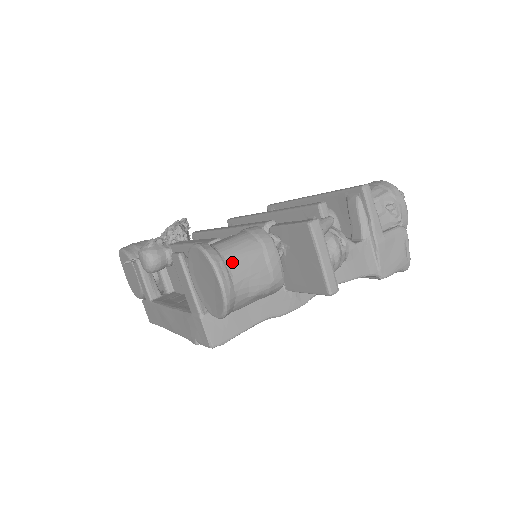
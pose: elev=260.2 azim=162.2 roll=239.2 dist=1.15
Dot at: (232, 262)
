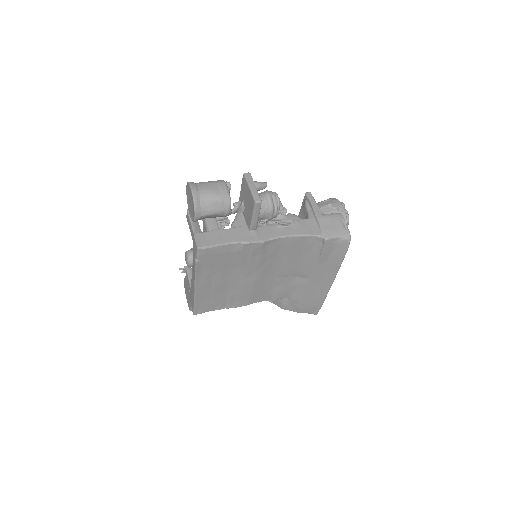
Dot at: (200, 184)
